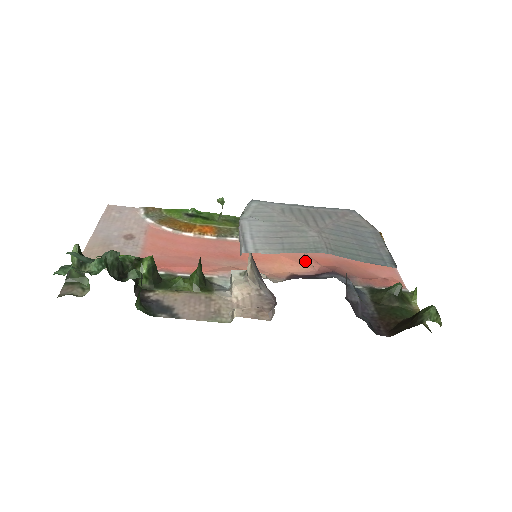
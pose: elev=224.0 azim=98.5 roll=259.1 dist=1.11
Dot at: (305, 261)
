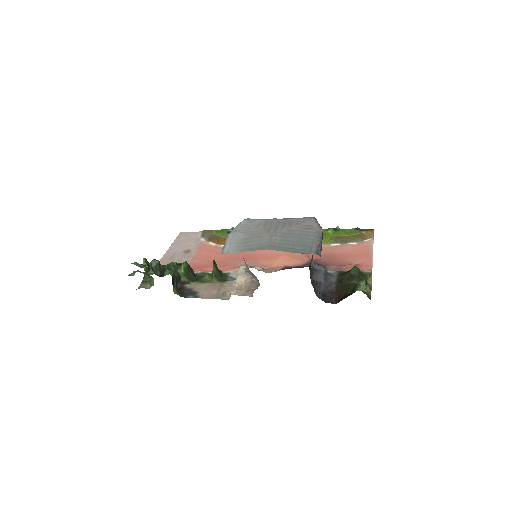
Dot at: (300, 257)
